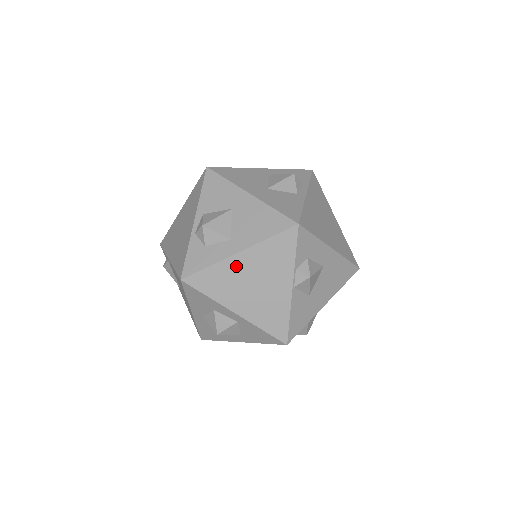
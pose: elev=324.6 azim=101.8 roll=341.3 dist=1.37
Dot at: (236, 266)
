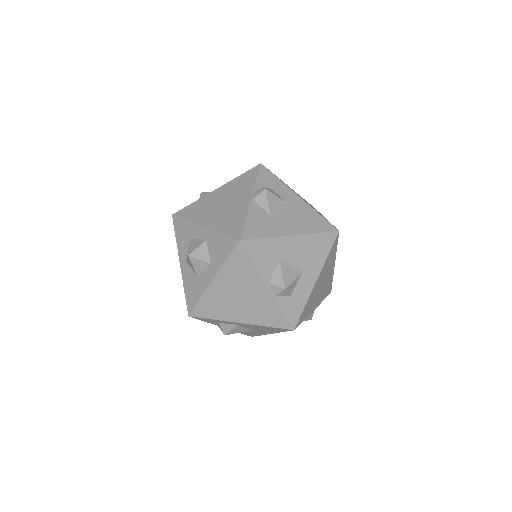
Dot at: (212, 197)
